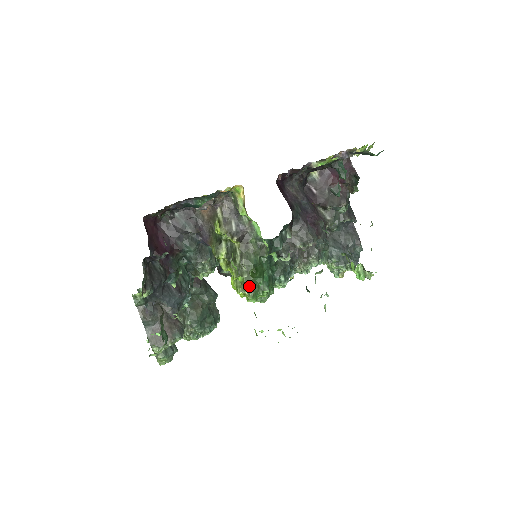
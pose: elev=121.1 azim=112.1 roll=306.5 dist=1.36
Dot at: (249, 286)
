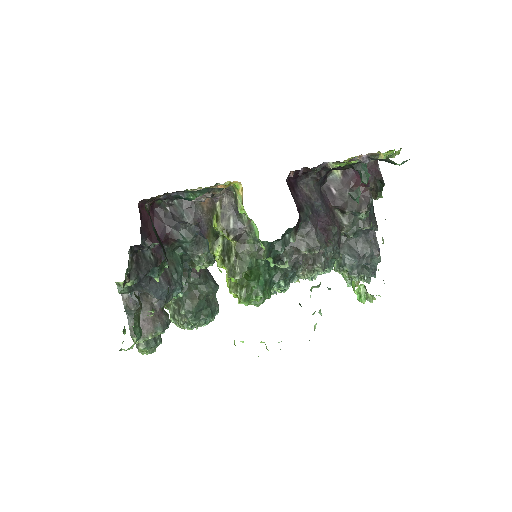
Dot at: (242, 288)
